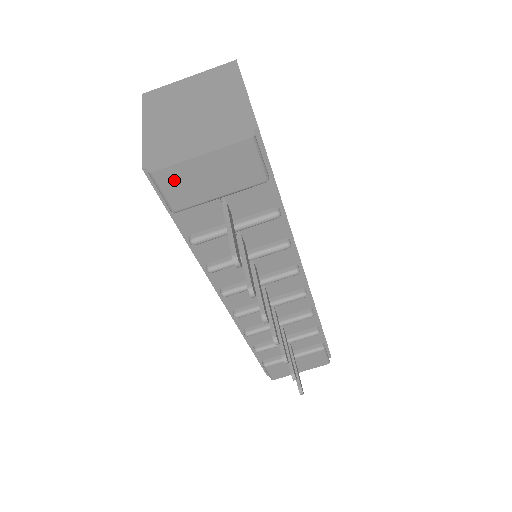
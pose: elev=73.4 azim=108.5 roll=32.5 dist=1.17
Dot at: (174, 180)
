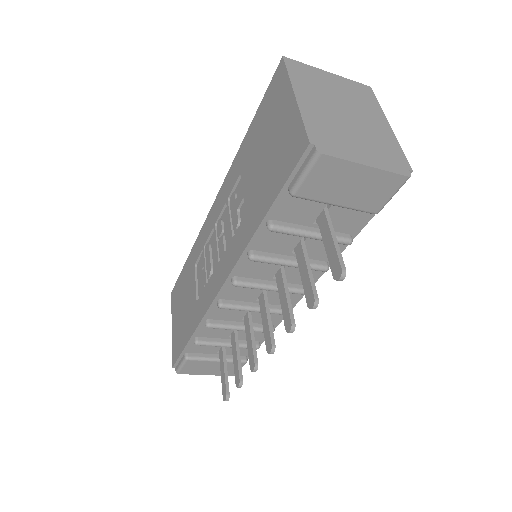
Dot at: (327, 171)
